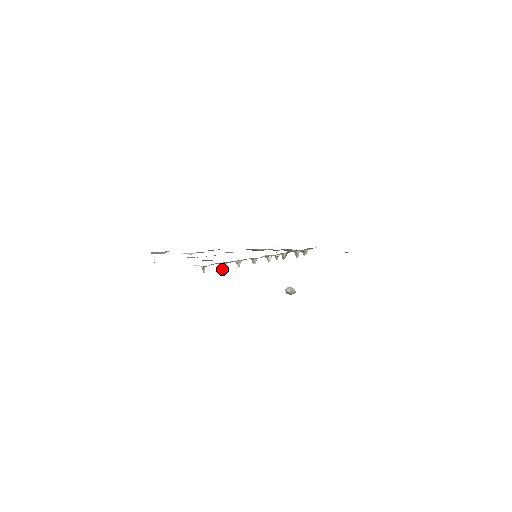
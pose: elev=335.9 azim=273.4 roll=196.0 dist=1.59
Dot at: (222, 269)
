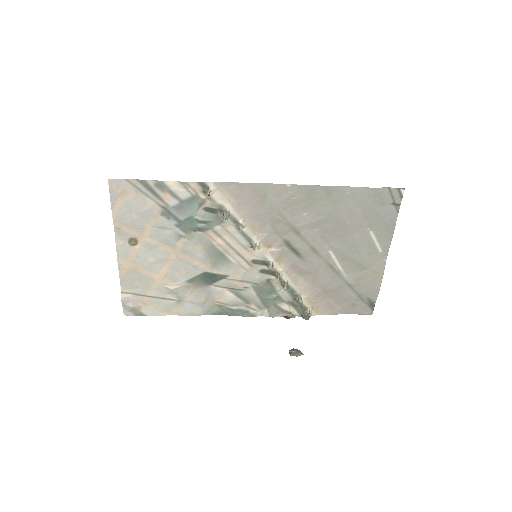
Dot at: (224, 215)
